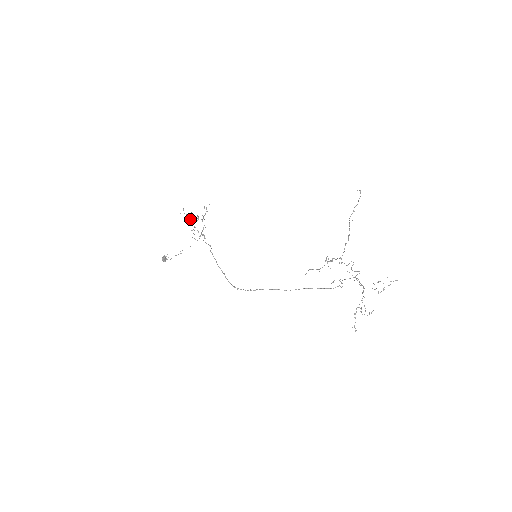
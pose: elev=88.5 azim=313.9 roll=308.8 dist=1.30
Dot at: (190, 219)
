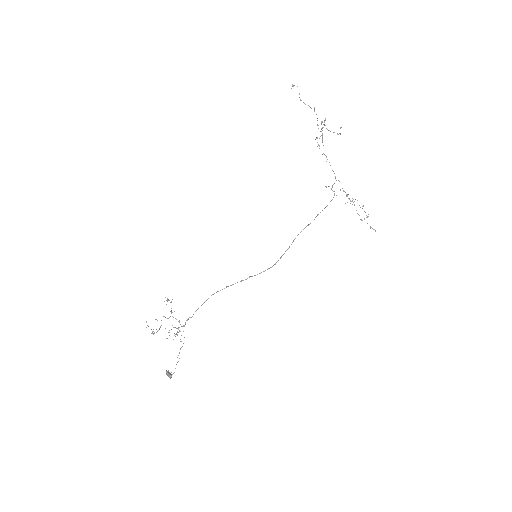
Dot at: (158, 330)
